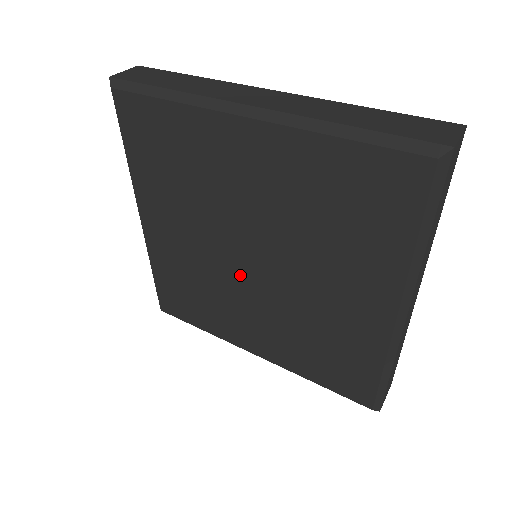
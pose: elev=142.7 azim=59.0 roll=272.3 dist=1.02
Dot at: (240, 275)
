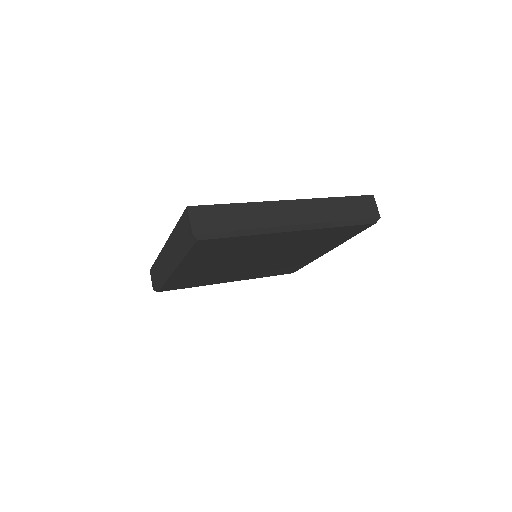
Dot at: (244, 266)
